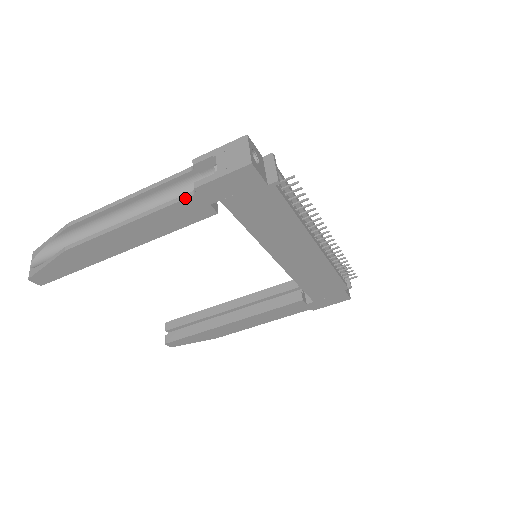
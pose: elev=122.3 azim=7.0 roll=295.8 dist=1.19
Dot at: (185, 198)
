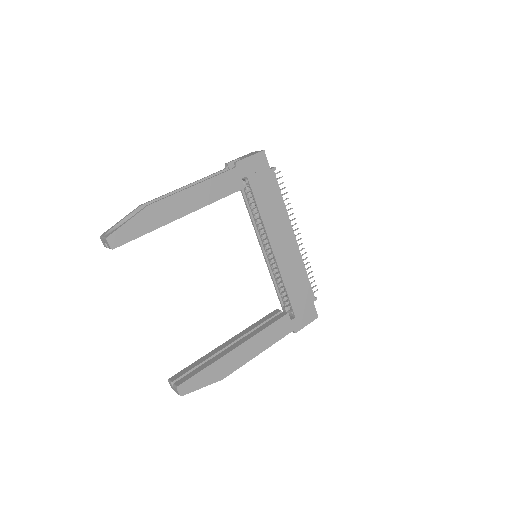
Dot at: (230, 169)
